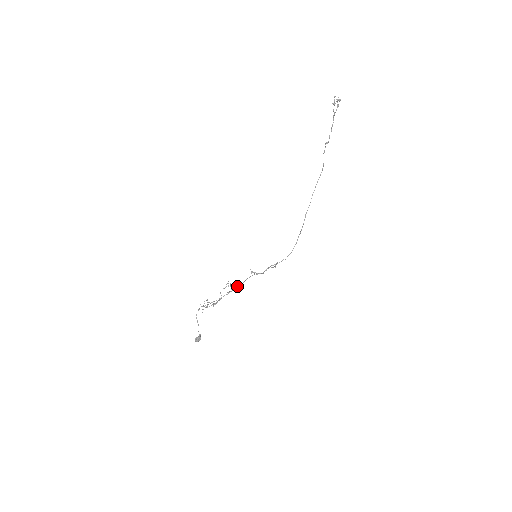
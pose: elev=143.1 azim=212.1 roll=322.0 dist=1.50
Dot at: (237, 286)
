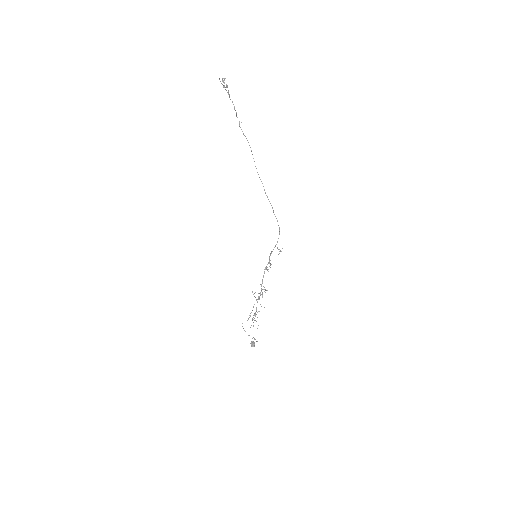
Dot at: (264, 289)
